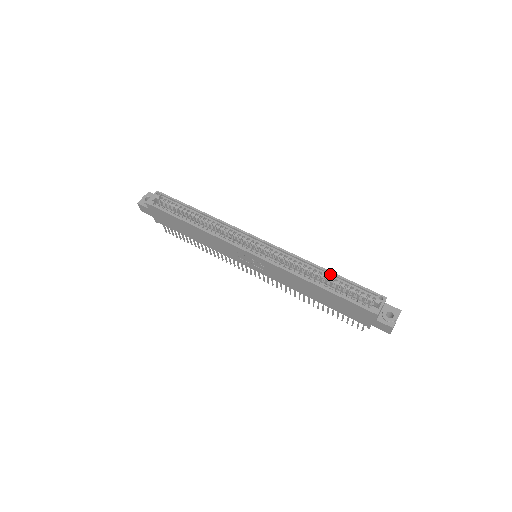
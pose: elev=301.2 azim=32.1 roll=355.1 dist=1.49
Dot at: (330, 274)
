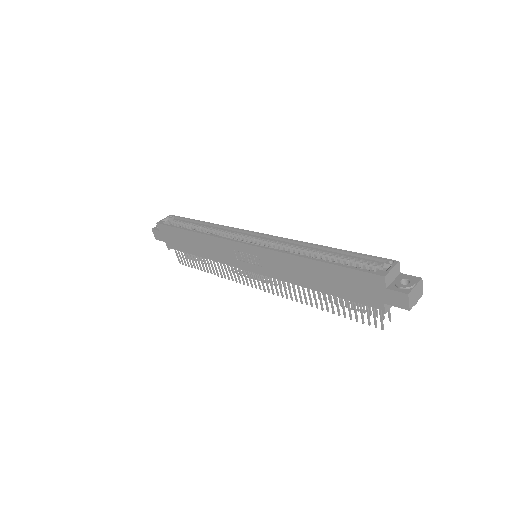
Dot at: (331, 251)
